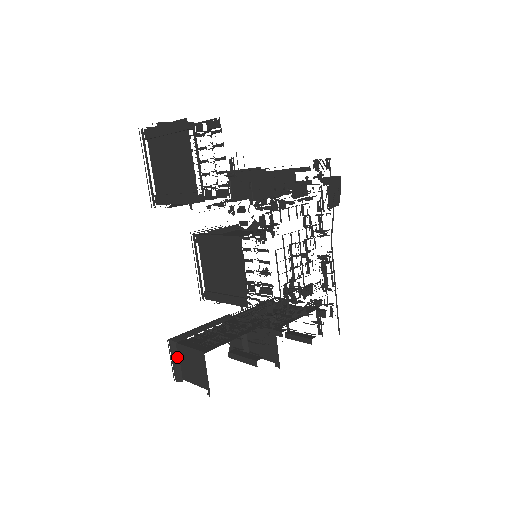
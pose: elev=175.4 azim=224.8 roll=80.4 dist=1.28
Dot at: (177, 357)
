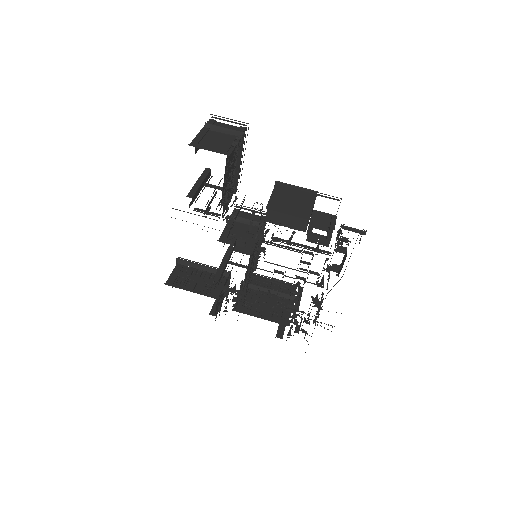
Dot at: occluded
